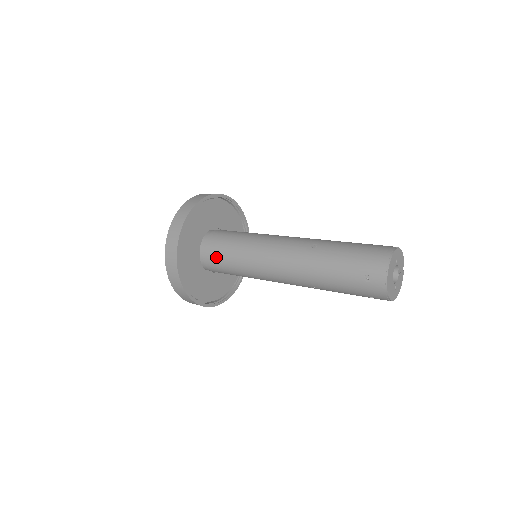
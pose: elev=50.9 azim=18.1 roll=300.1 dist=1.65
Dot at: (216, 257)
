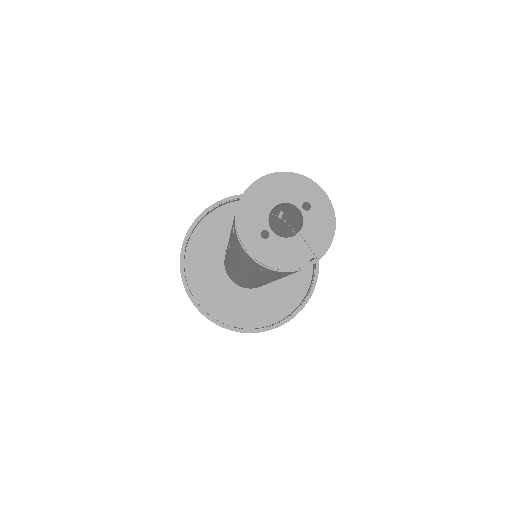
Dot at: occluded
